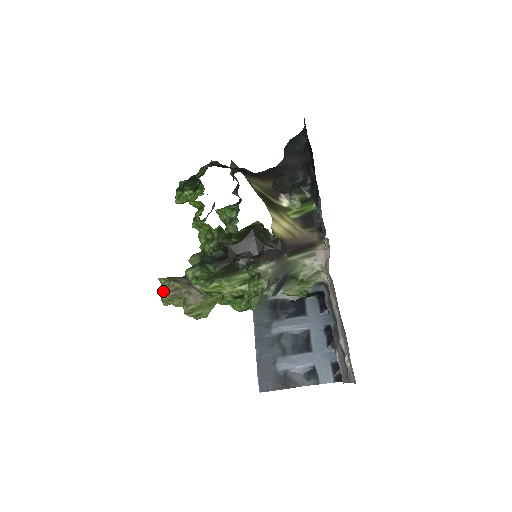
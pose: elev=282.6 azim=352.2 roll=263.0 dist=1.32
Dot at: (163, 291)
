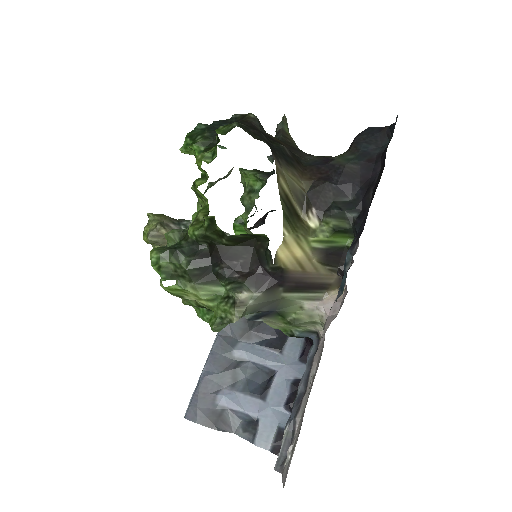
Dot at: (146, 230)
